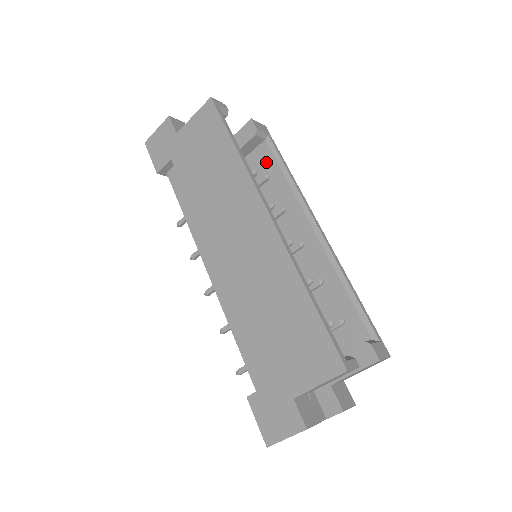
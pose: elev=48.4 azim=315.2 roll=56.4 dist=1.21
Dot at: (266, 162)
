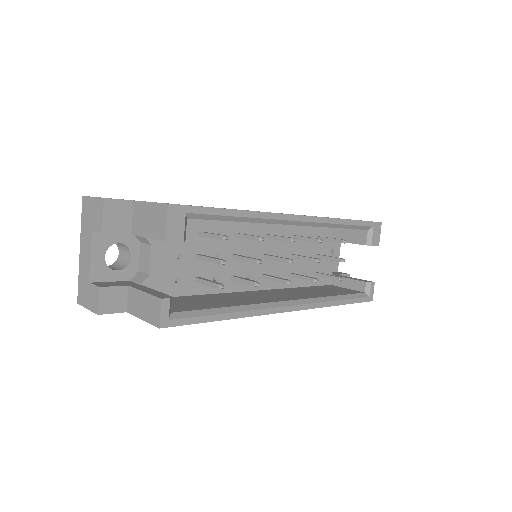
Dot at: occluded
